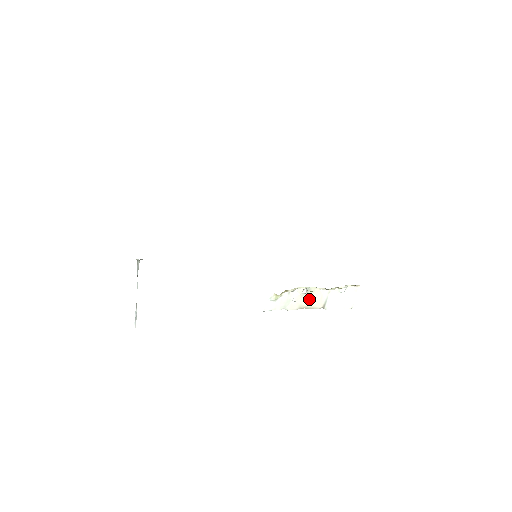
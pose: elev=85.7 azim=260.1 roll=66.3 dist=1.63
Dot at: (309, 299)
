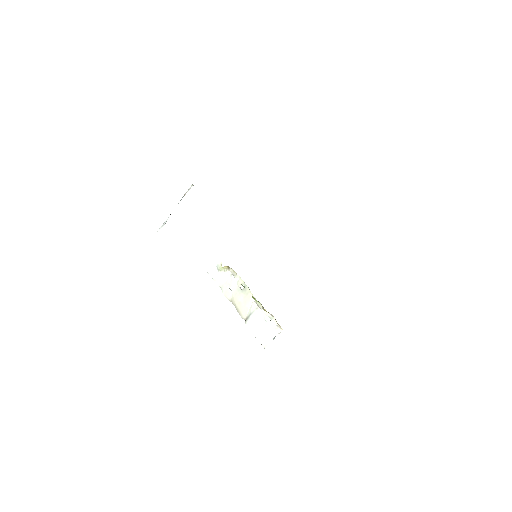
Dot at: (241, 299)
